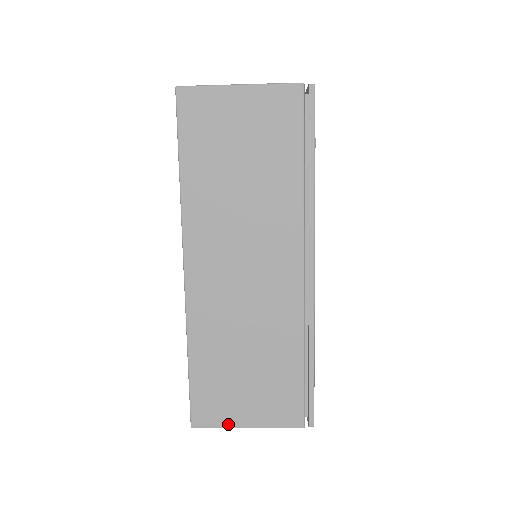
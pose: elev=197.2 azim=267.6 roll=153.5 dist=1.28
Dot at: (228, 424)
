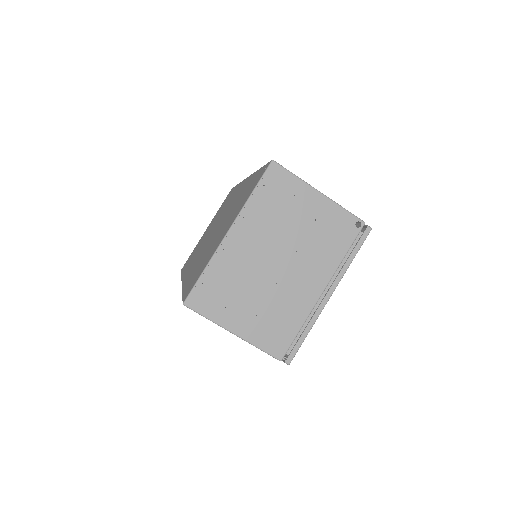
Dot at: (303, 181)
